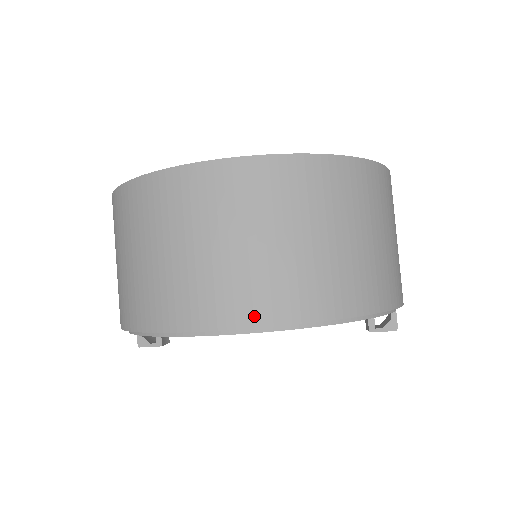
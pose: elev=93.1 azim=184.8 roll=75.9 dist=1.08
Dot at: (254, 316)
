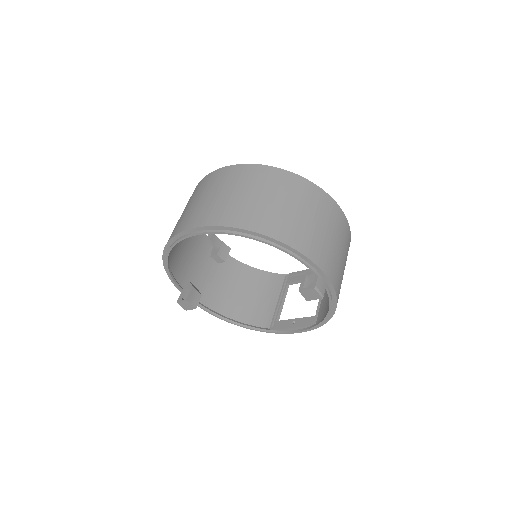
Dot at: (202, 222)
